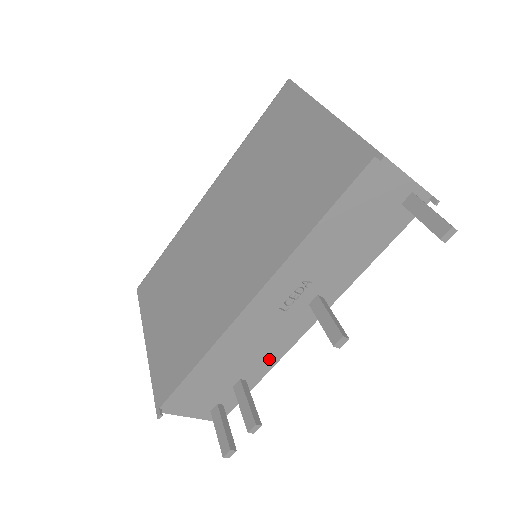
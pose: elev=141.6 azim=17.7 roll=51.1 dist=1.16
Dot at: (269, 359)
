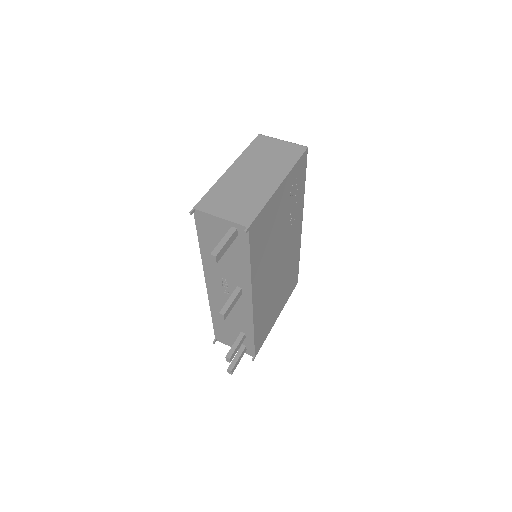
Dot at: (247, 322)
